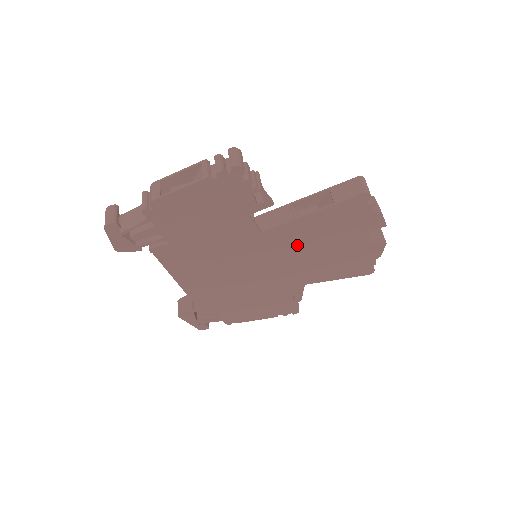
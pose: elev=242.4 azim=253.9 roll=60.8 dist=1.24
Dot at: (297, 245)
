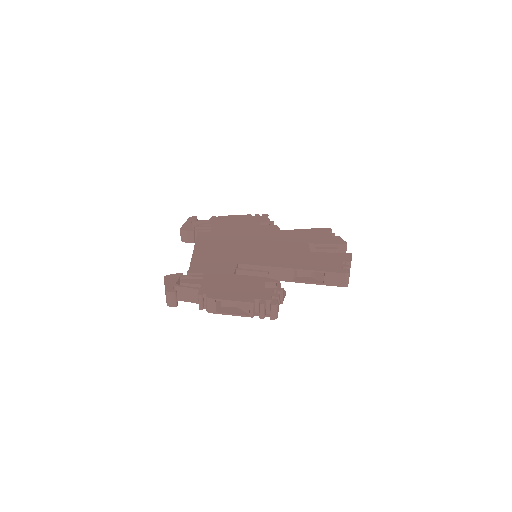
Dot at: occluded
